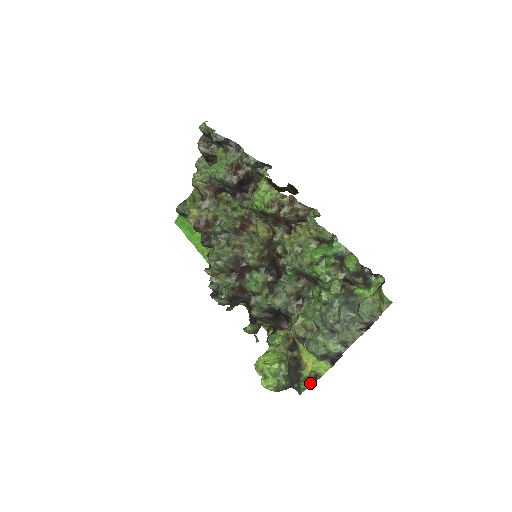
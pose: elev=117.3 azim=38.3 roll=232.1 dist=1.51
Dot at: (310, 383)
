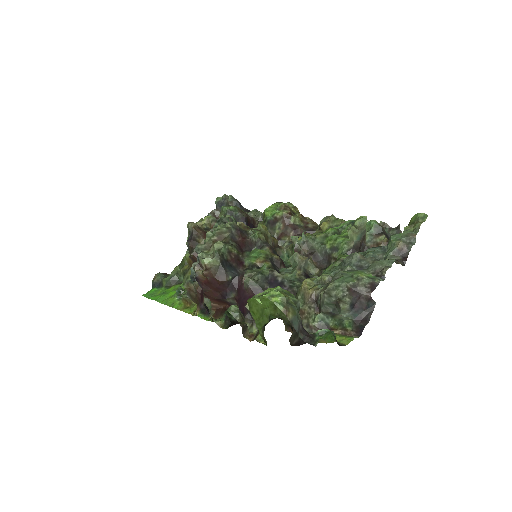
Dot at: (331, 331)
